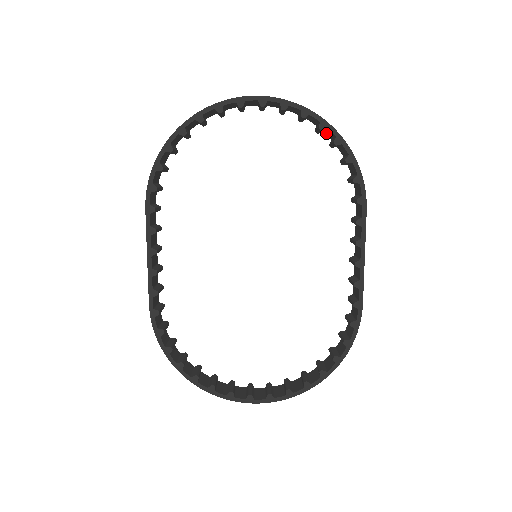
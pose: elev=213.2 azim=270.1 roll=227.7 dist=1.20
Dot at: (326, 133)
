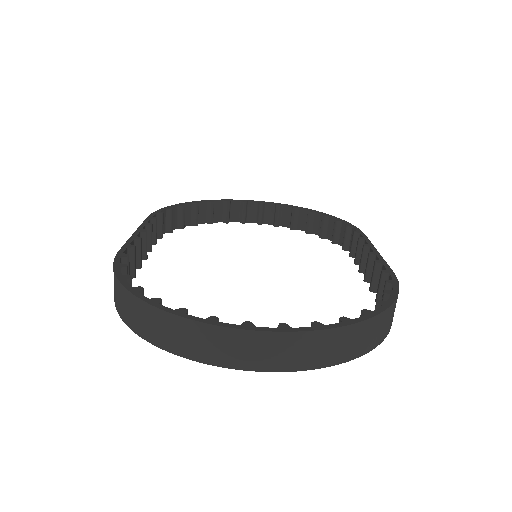
Dot at: (315, 231)
